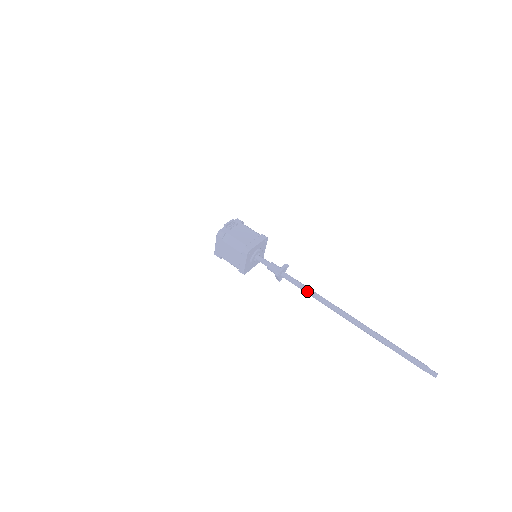
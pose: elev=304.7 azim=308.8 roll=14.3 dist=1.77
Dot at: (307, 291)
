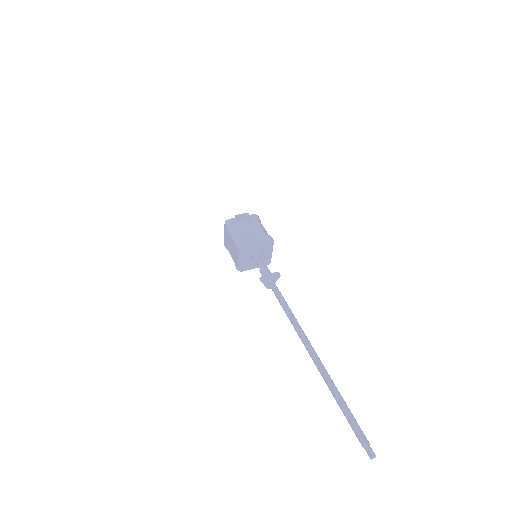
Dot at: (283, 306)
